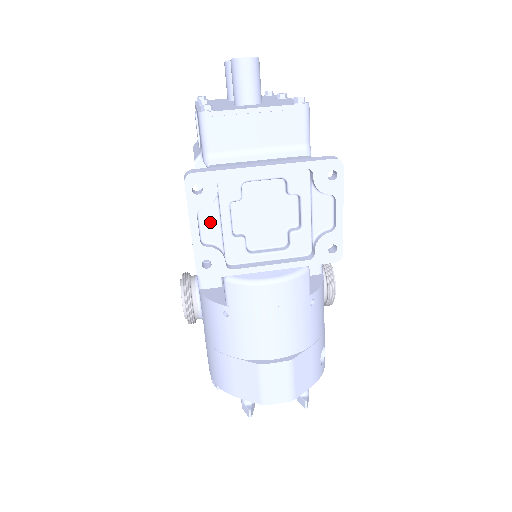
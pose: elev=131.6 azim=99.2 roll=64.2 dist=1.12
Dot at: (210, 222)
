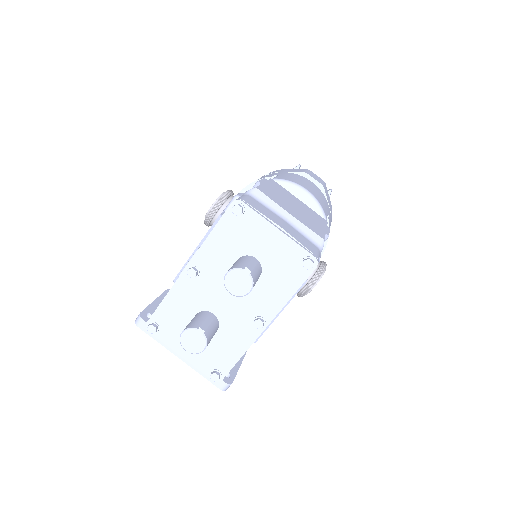
Dot at: occluded
